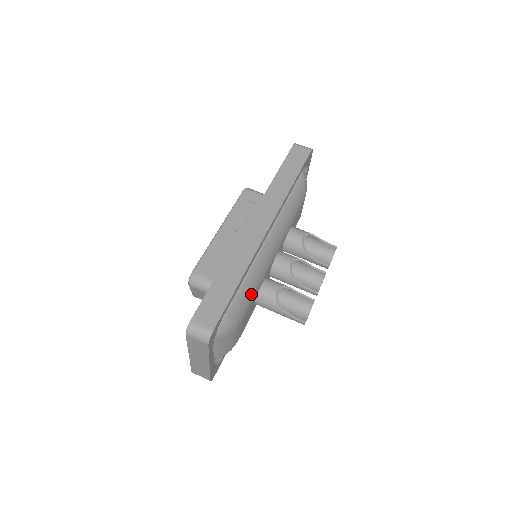
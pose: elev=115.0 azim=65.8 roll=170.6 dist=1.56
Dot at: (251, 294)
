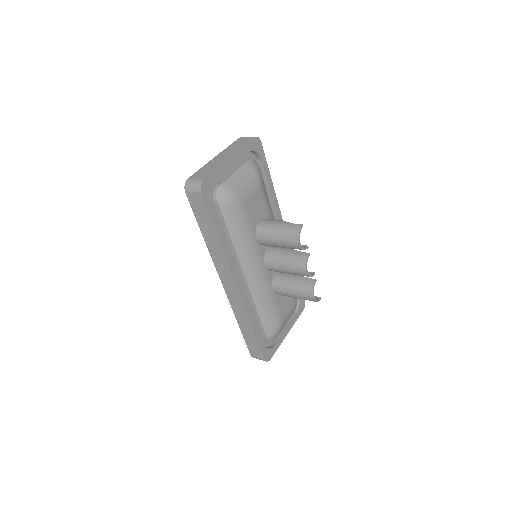
Dot at: (268, 203)
